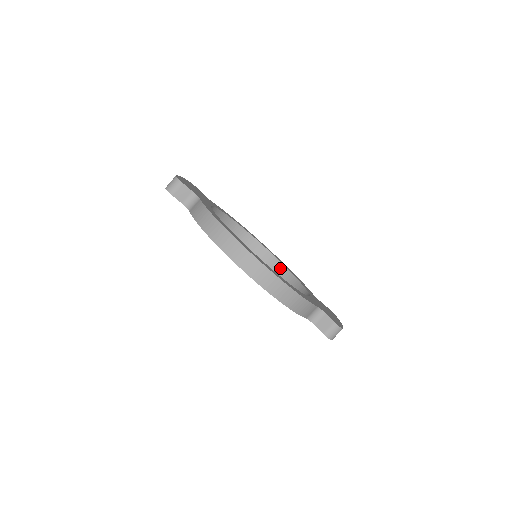
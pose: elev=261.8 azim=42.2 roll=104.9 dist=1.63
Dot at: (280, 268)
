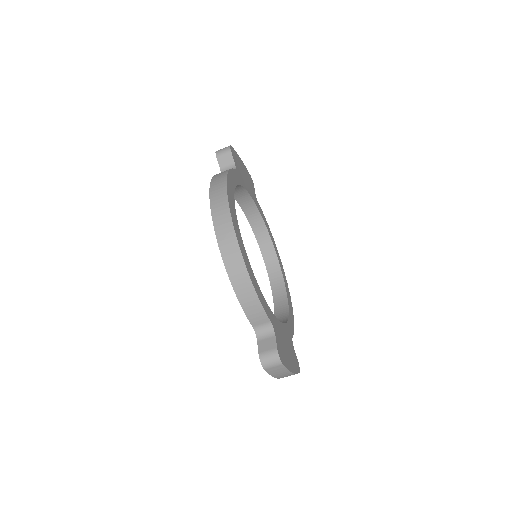
Dot at: (283, 301)
